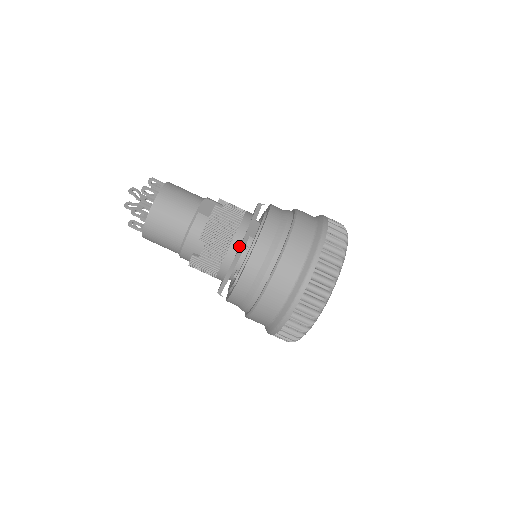
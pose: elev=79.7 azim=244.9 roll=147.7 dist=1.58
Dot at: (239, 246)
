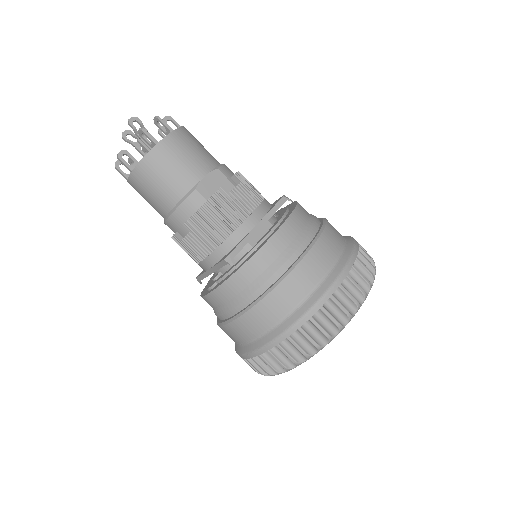
Dot at: (229, 251)
